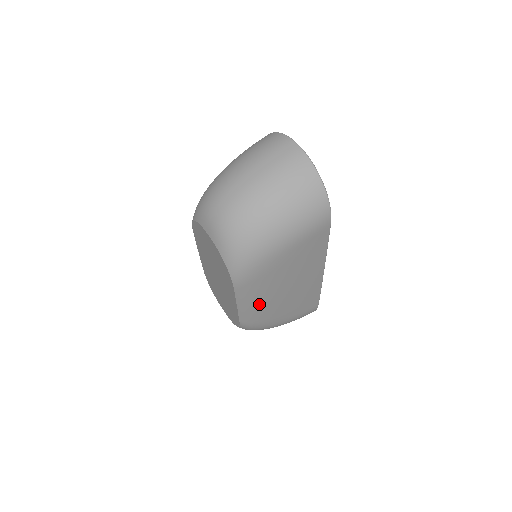
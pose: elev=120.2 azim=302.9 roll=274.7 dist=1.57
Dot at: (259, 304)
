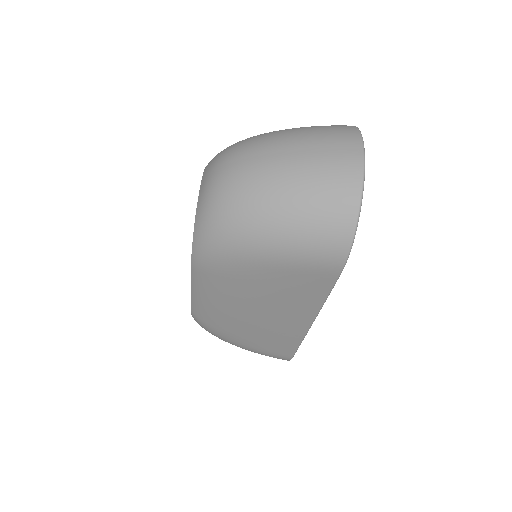
Dot at: (215, 306)
